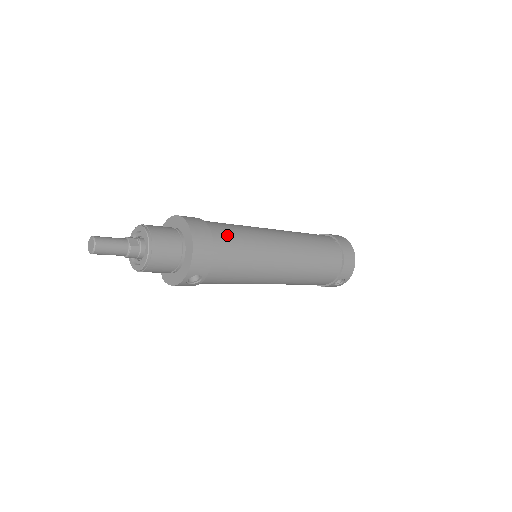
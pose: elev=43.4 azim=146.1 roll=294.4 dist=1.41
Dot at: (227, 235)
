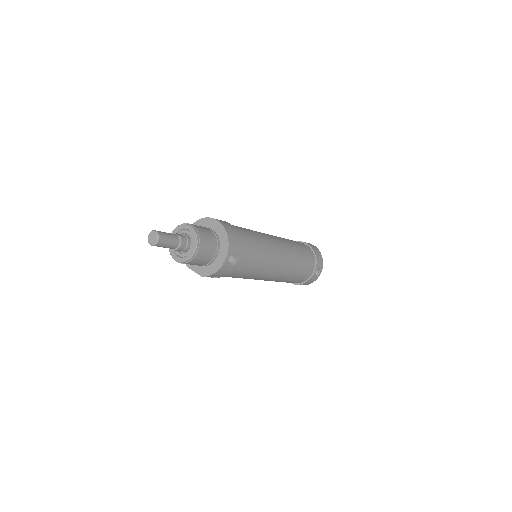
Dot at: (239, 227)
